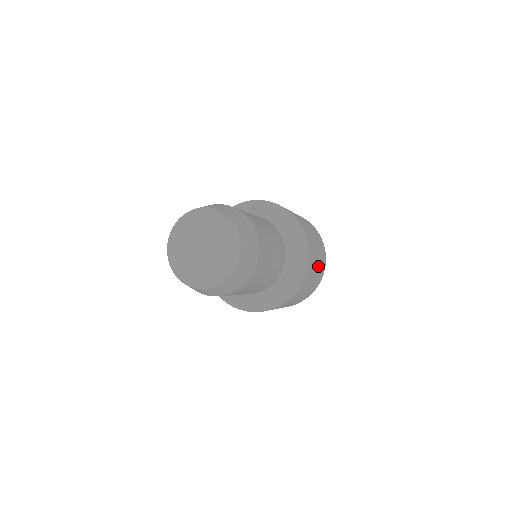
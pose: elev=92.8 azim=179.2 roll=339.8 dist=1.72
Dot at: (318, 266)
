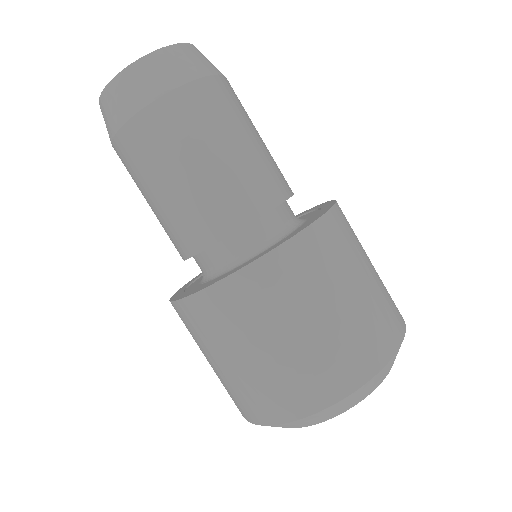
Dot at: (354, 302)
